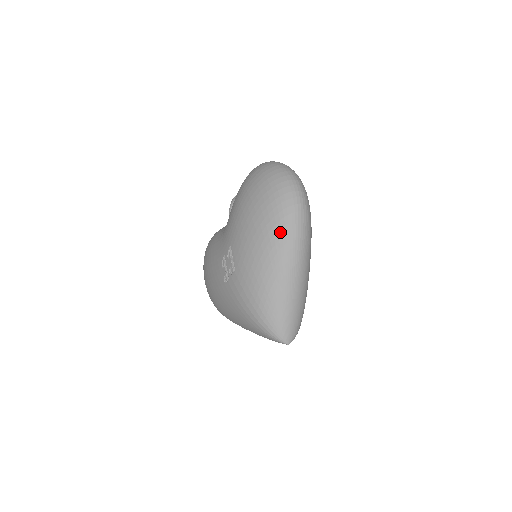
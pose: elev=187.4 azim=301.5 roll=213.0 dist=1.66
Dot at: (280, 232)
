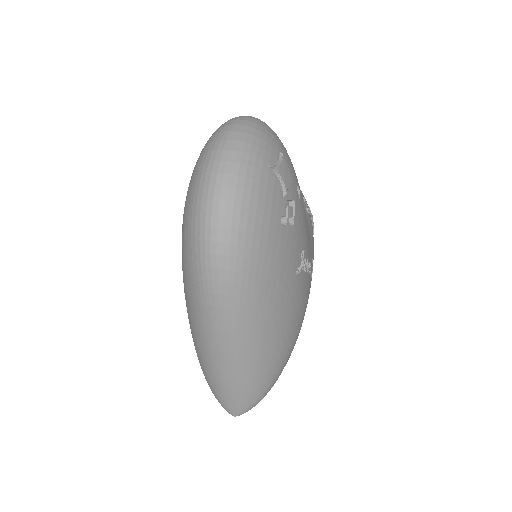
Dot at: (189, 288)
